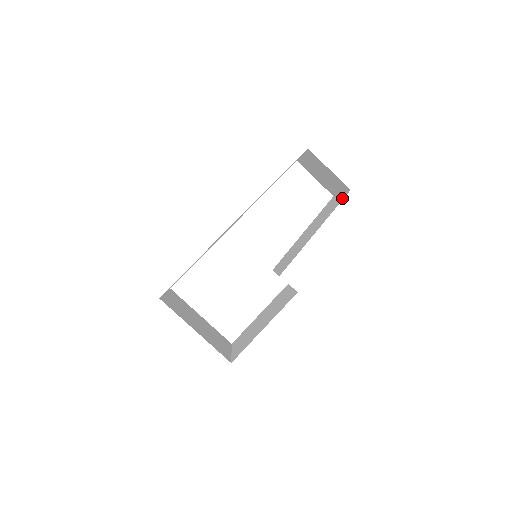
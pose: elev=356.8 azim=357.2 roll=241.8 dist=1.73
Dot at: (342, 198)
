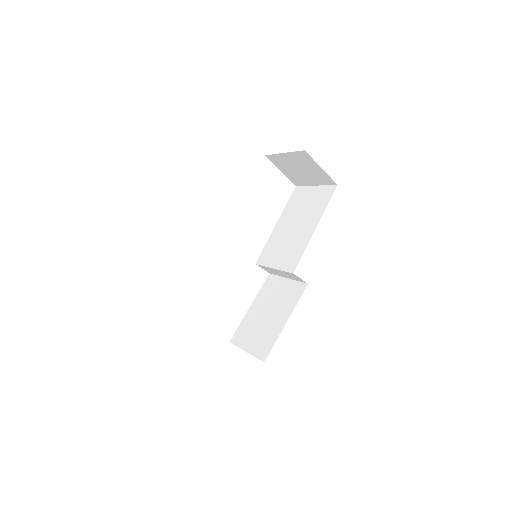
Dot at: (330, 192)
